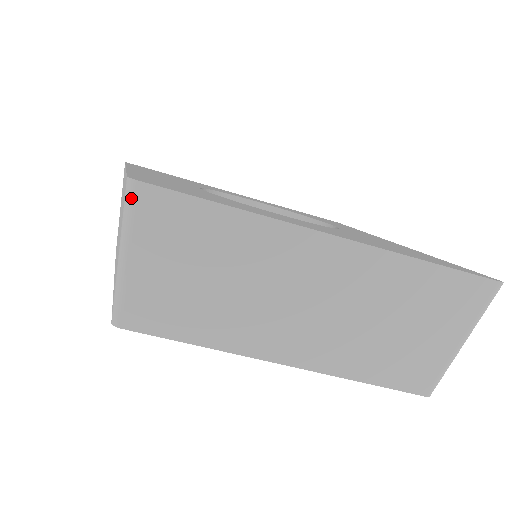
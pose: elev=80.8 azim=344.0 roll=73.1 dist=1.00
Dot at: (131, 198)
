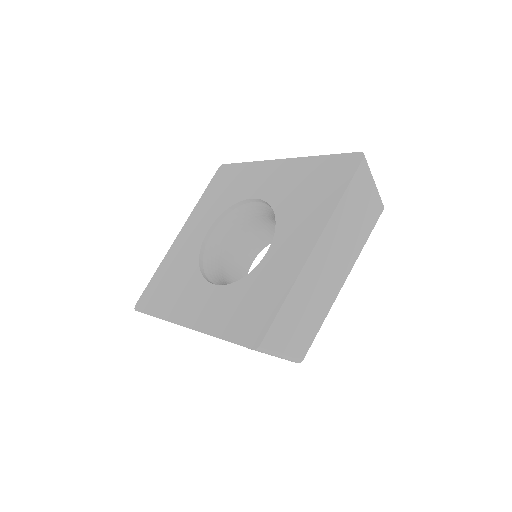
Dot at: (264, 350)
